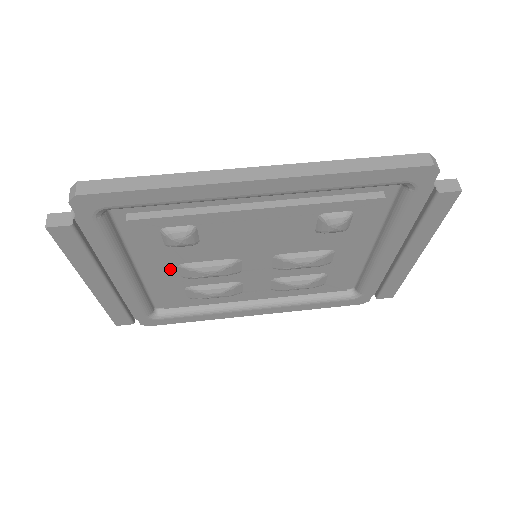
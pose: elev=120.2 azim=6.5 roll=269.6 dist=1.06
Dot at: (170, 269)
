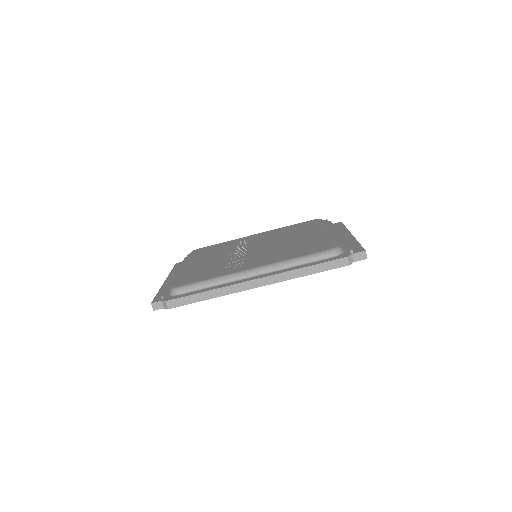
Dot at: occluded
